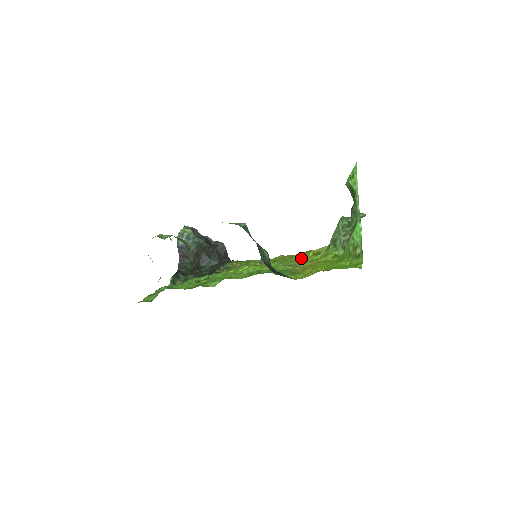
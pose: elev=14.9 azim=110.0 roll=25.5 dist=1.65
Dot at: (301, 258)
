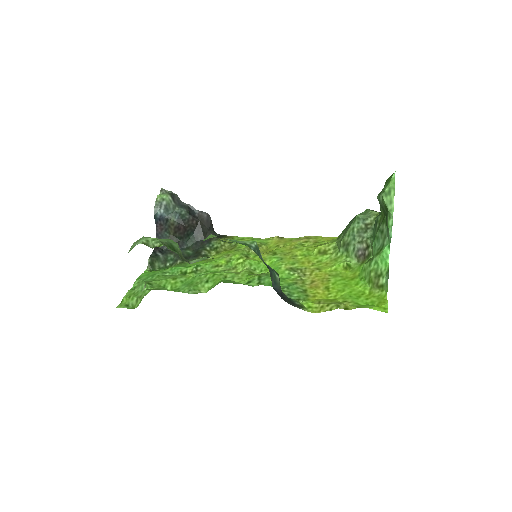
Dot at: (305, 255)
